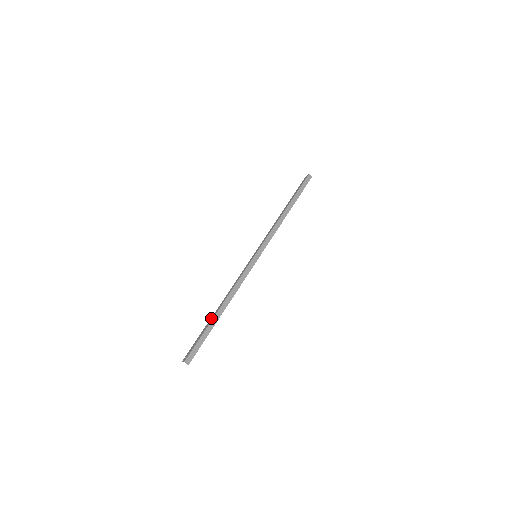
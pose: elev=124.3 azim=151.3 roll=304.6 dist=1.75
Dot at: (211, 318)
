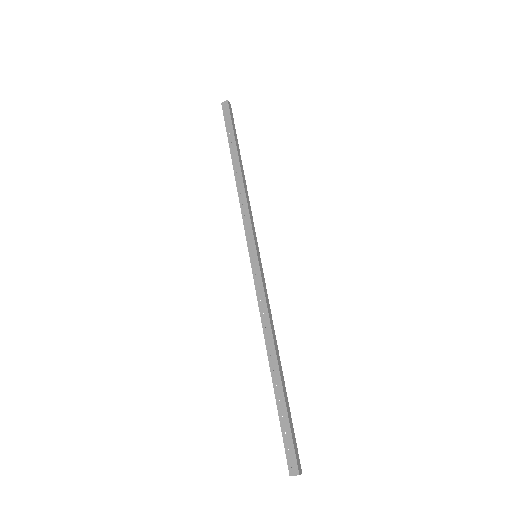
Dot at: (275, 384)
